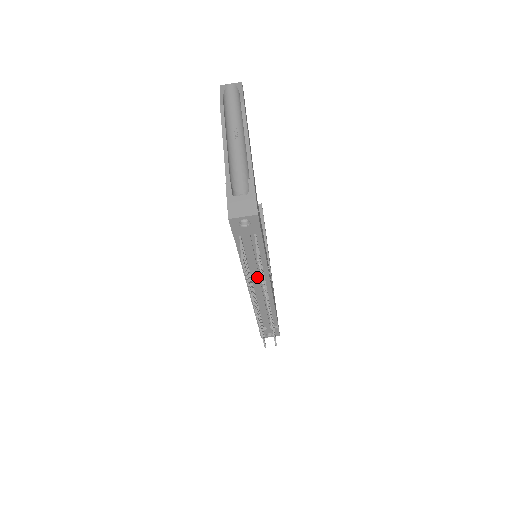
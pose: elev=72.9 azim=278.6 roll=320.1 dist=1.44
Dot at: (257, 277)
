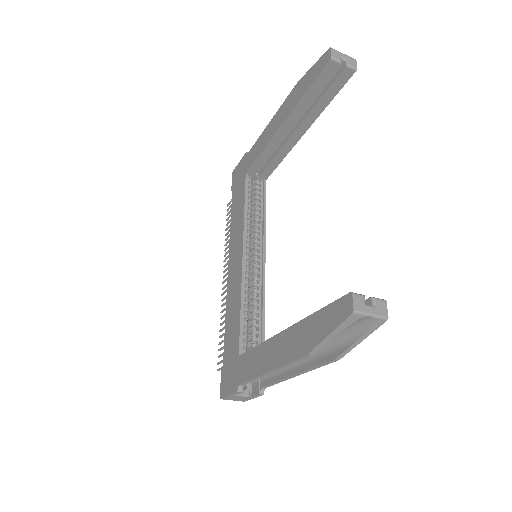
Dot at: occluded
